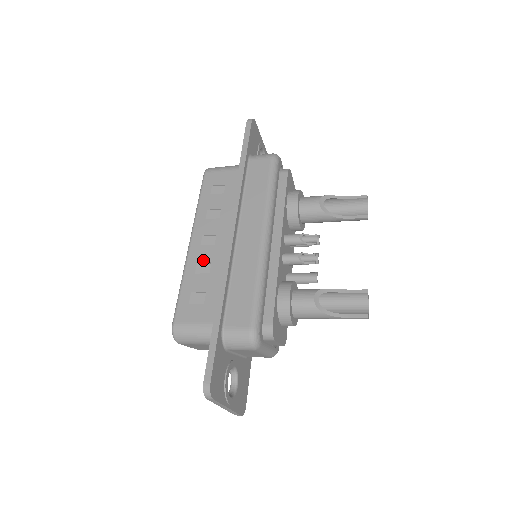
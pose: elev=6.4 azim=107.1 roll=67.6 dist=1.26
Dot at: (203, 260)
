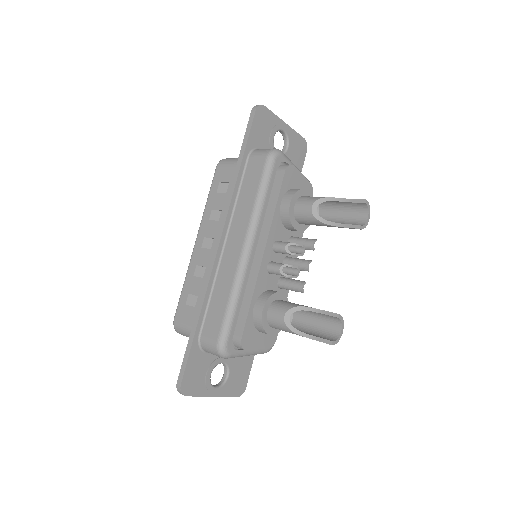
Dot at: (201, 263)
